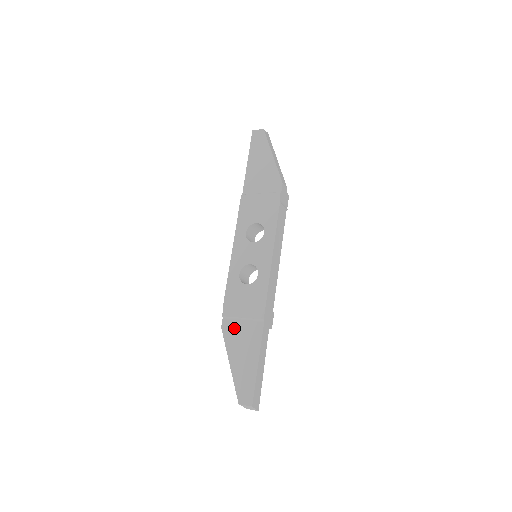
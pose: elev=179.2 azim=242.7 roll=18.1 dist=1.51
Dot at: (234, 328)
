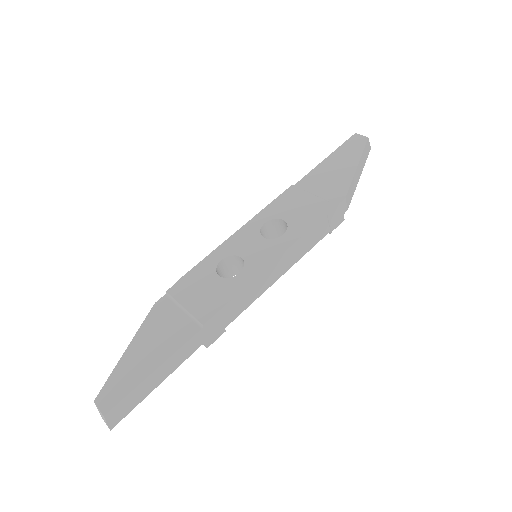
Dot at: (166, 313)
